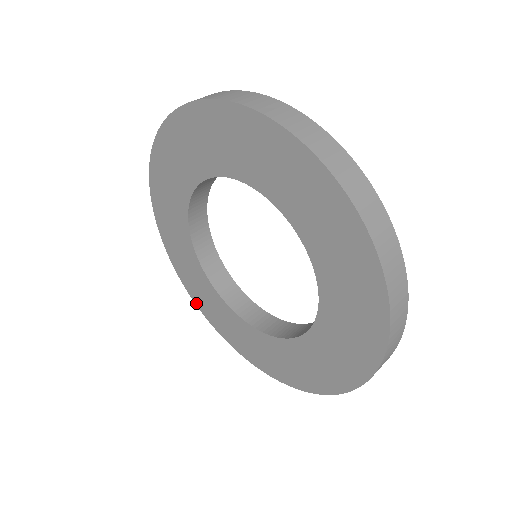
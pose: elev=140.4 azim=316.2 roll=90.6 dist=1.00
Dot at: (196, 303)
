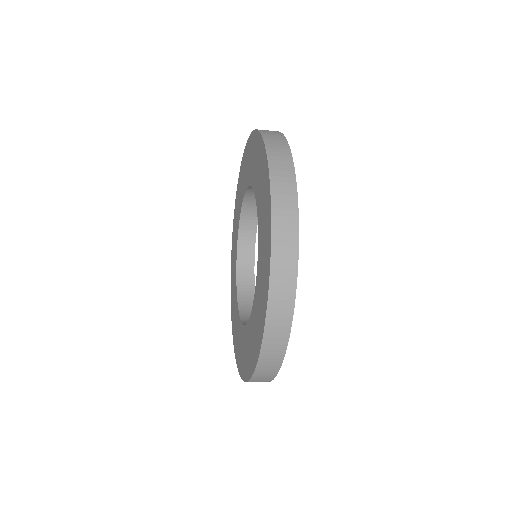
Dot at: (232, 321)
